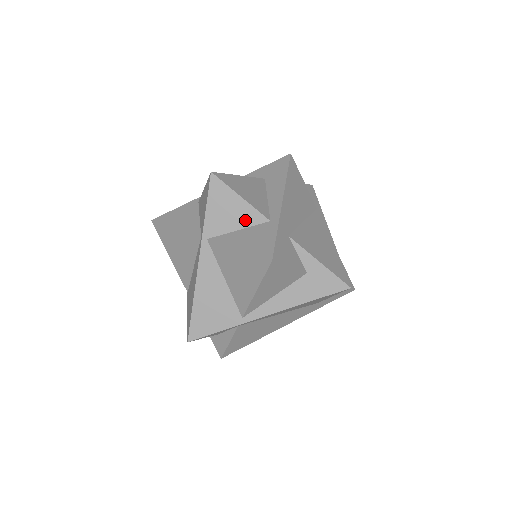
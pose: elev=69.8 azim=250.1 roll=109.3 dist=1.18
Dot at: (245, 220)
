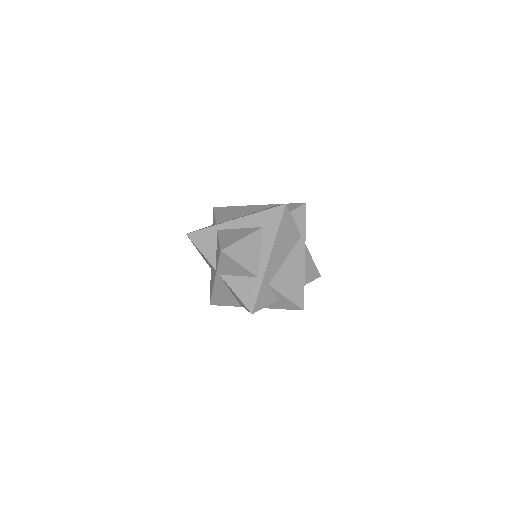
Dot at: (242, 273)
